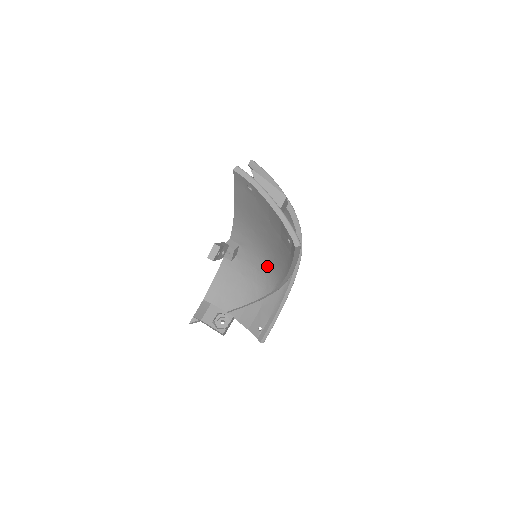
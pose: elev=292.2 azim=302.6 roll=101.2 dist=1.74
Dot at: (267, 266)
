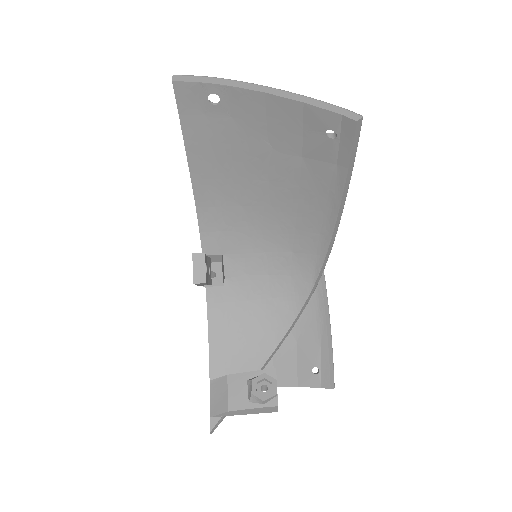
Dot at: (284, 254)
